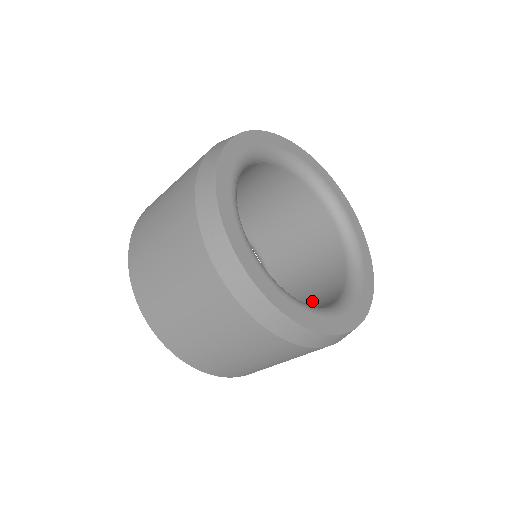
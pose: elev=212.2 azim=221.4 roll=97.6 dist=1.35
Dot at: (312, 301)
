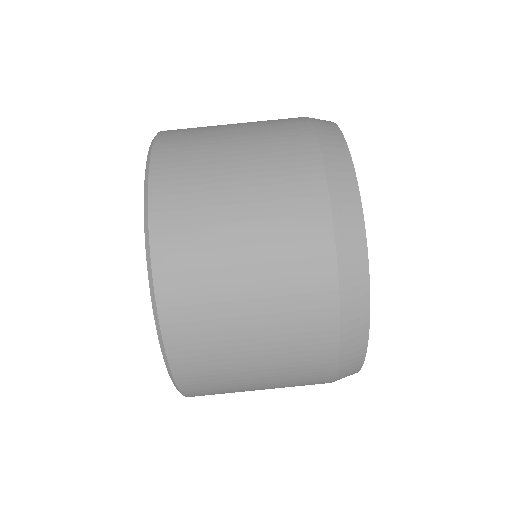
Dot at: occluded
